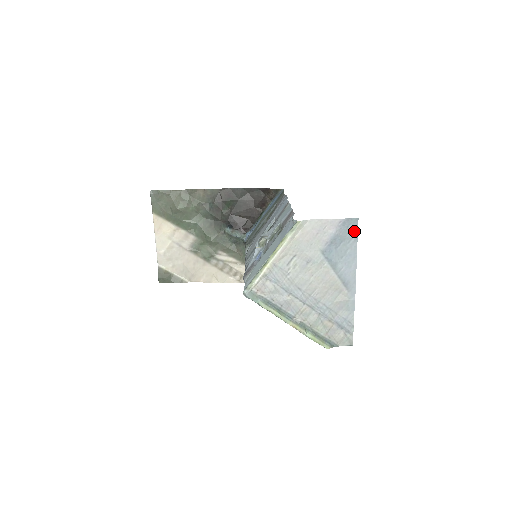
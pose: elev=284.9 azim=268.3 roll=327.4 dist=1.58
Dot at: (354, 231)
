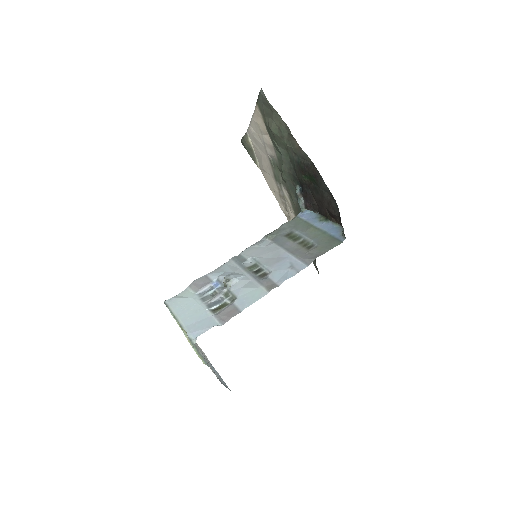
Dot at: occluded
